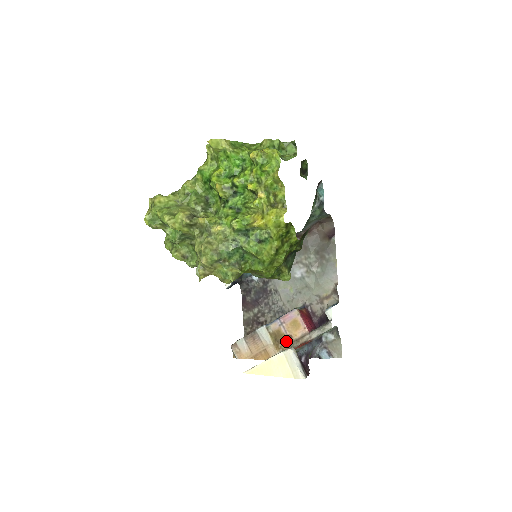
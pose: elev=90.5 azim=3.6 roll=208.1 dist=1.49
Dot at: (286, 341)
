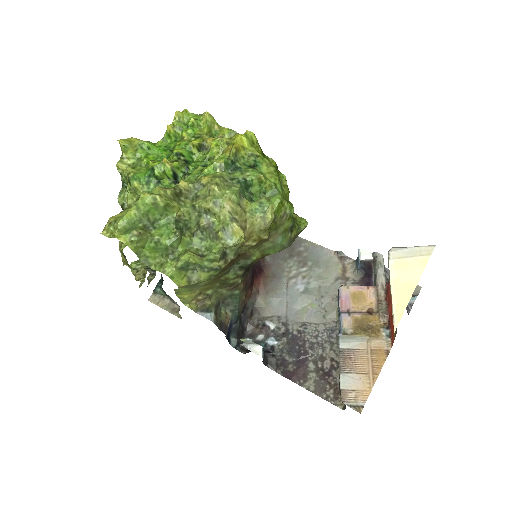
Dot at: (373, 317)
